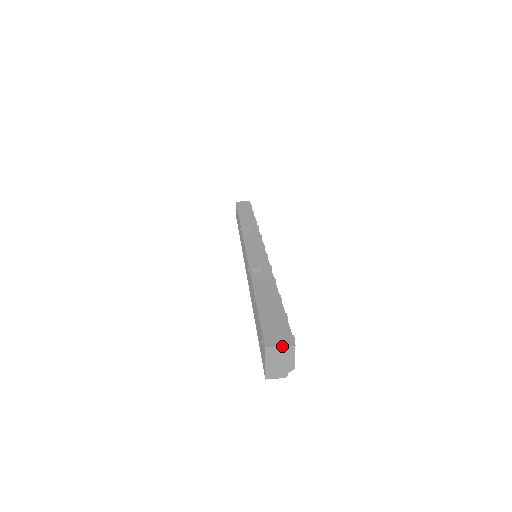
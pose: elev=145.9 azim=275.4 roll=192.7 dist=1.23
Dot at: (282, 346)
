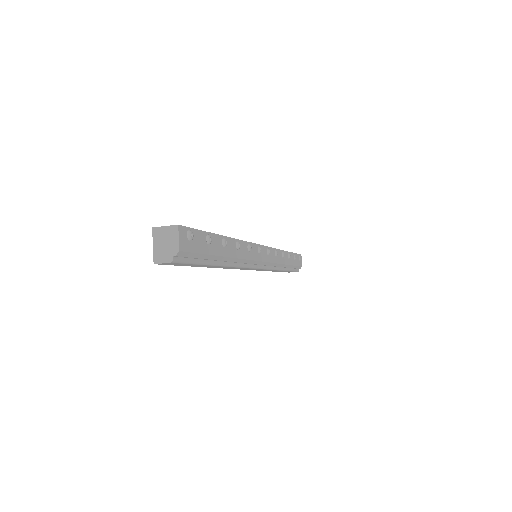
Dot at: (167, 226)
